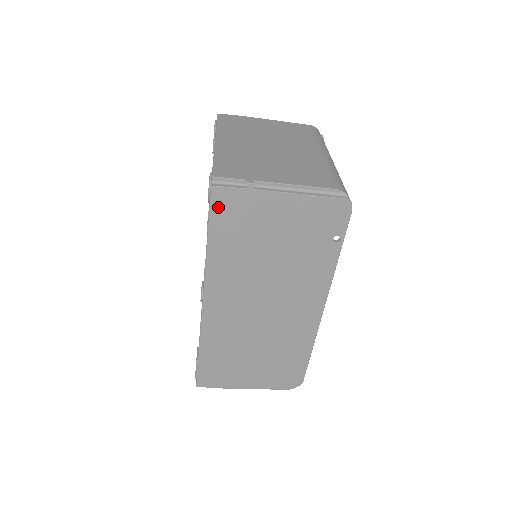
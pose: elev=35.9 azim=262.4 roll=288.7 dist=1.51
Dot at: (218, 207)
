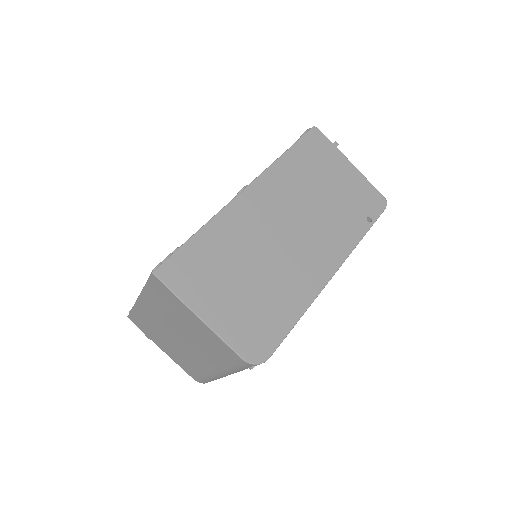
Dot at: (310, 138)
